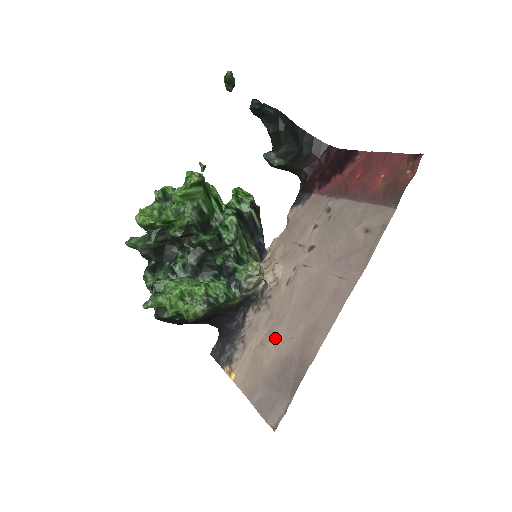
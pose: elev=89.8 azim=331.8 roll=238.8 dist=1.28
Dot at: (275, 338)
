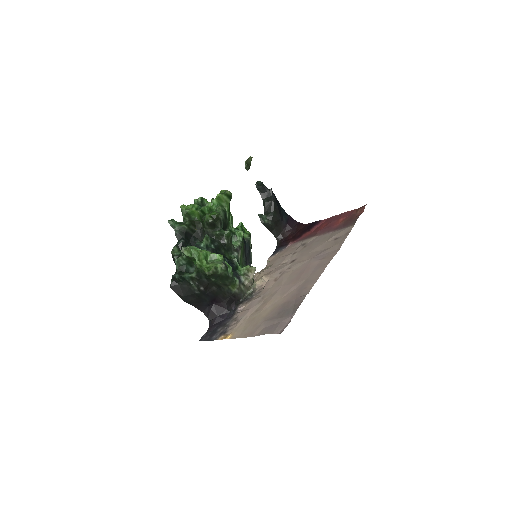
Dot at: (270, 302)
